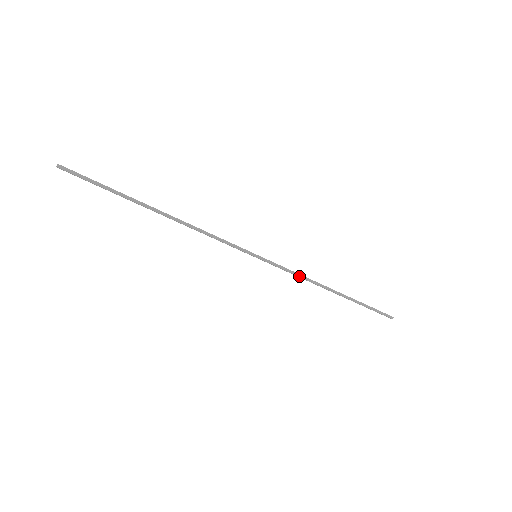
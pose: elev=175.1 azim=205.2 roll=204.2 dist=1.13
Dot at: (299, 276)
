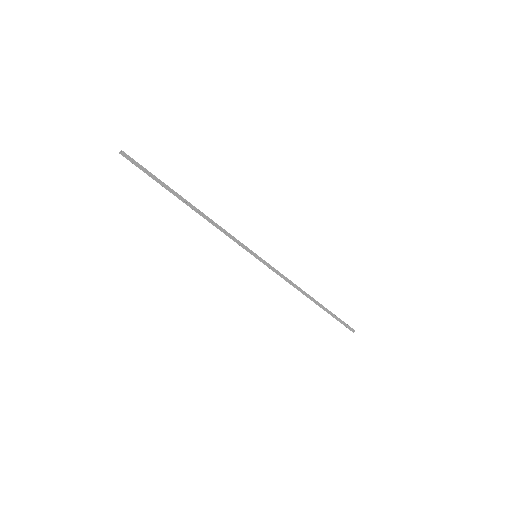
Dot at: (286, 280)
